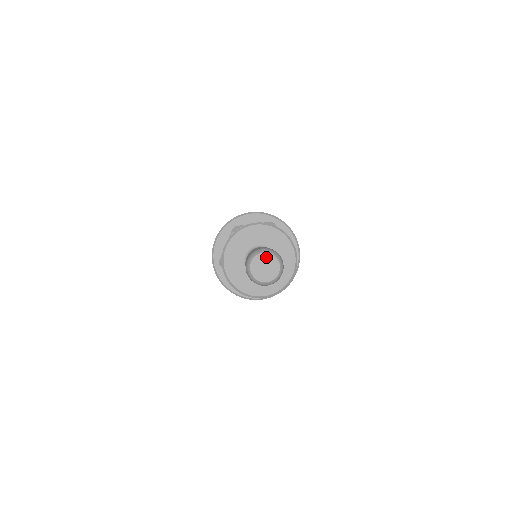
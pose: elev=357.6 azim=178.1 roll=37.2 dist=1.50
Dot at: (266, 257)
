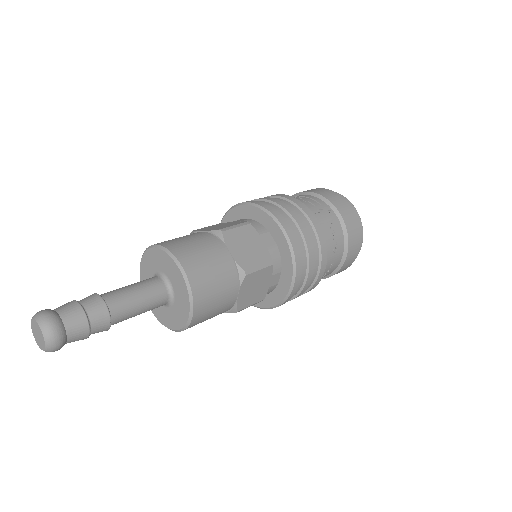
Dot at: (36, 324)
